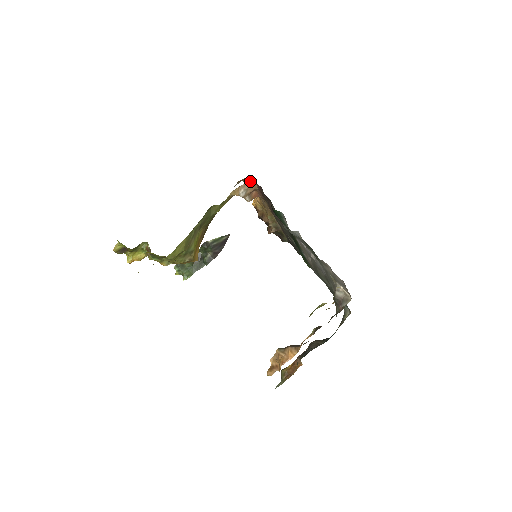
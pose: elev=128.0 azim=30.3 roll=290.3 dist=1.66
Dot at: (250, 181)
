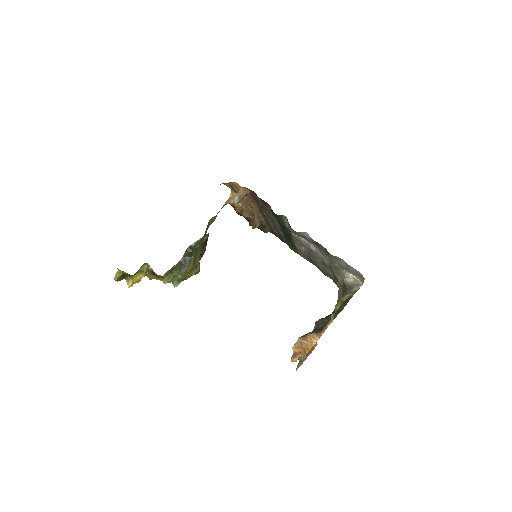
Dot at: (243, 188)
